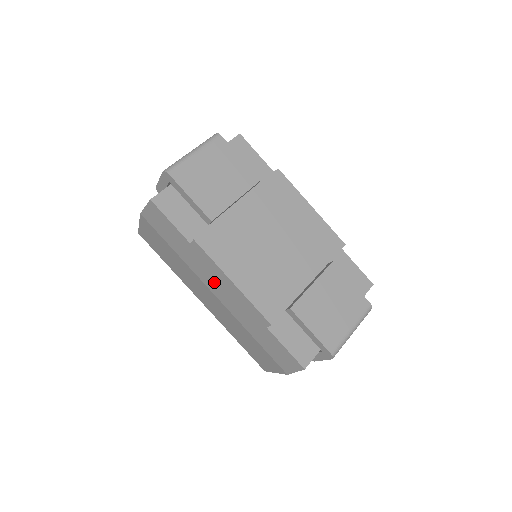
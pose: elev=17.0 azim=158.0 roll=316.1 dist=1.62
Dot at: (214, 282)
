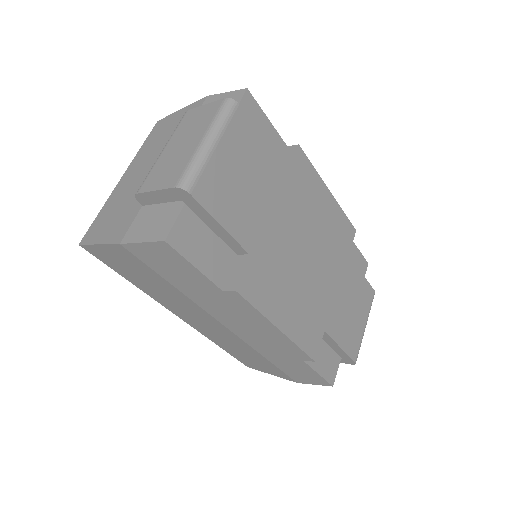
Dot at: (239, 322)
